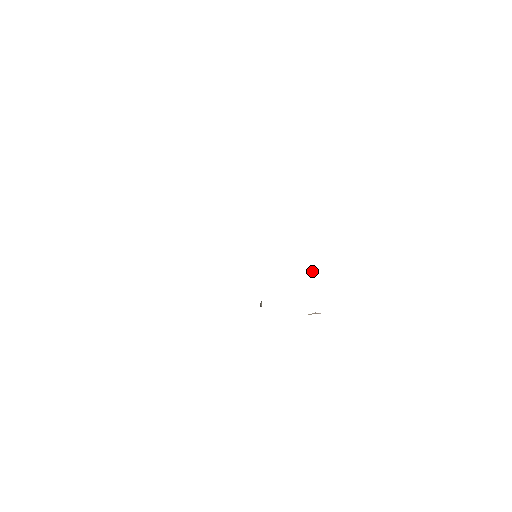
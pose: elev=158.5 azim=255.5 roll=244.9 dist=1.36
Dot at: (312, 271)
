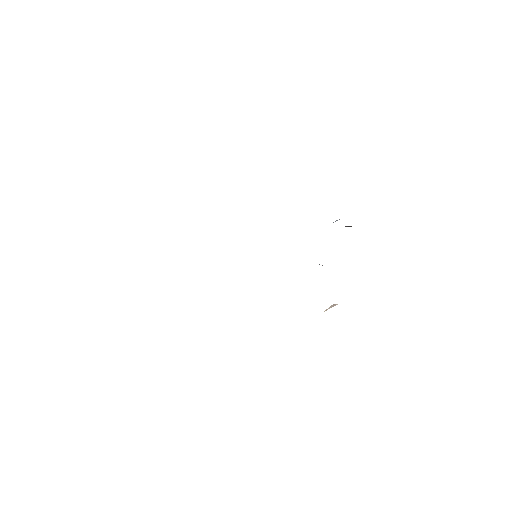
Dot at: occluded
